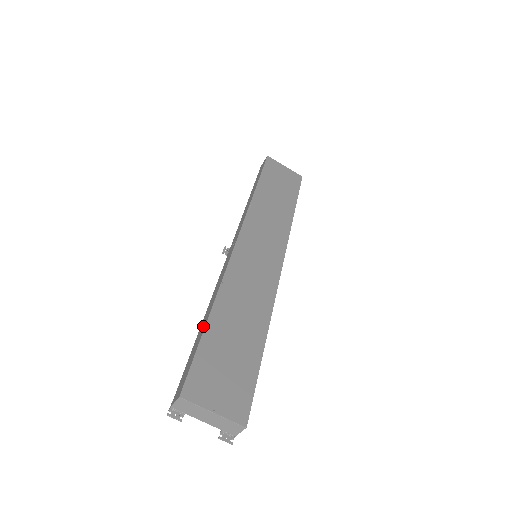
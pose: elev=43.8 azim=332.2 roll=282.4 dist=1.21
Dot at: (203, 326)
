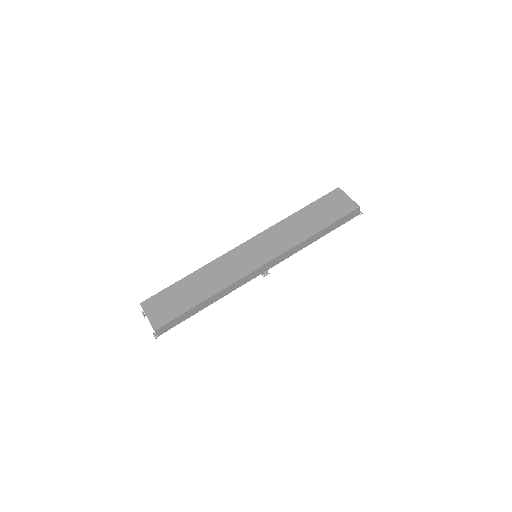
Dot at: occluded
